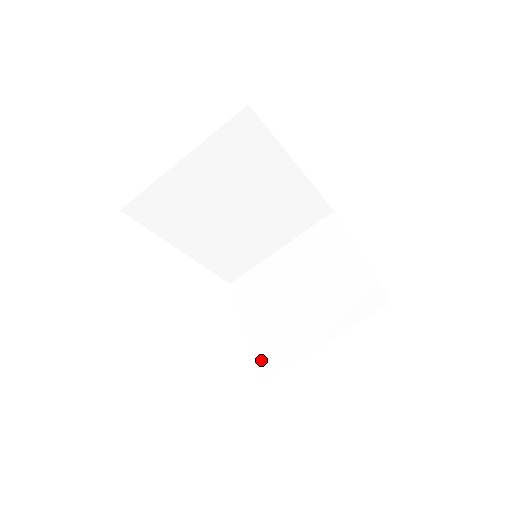
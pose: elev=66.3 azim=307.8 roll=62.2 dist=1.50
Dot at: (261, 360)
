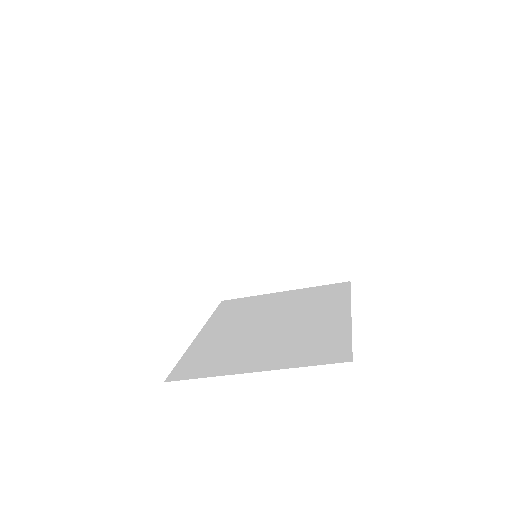
Dot at: (223, 282)
